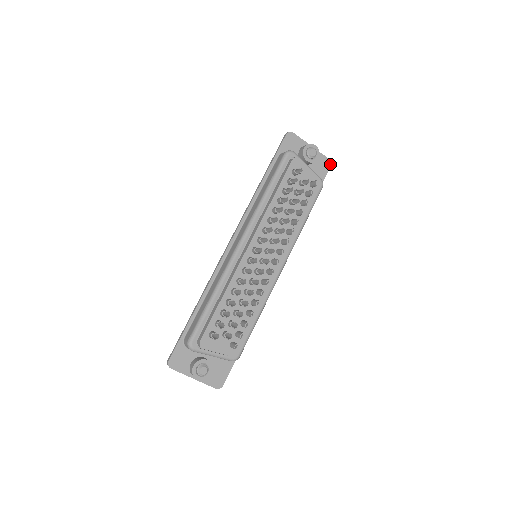
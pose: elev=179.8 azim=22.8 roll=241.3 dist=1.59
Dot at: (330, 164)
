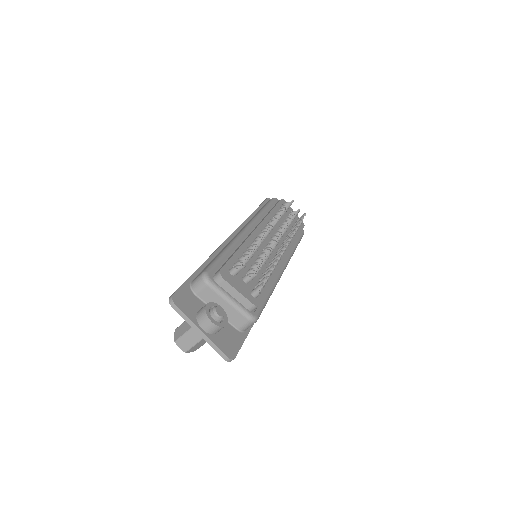
Dot at: occluded
